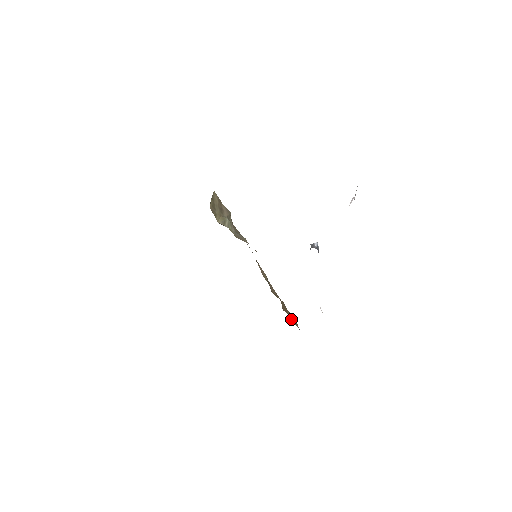
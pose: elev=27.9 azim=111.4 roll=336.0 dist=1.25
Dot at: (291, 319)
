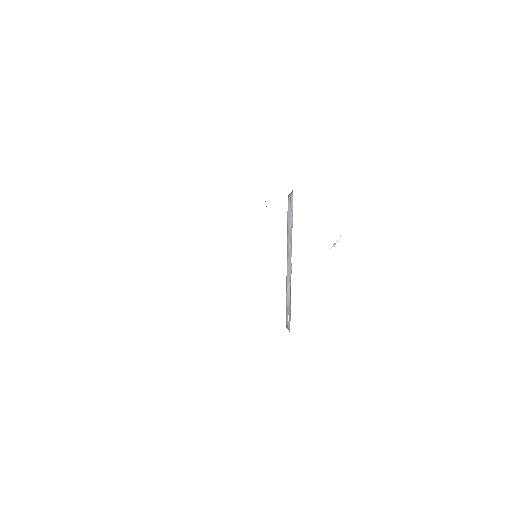
Dot at: occluded
